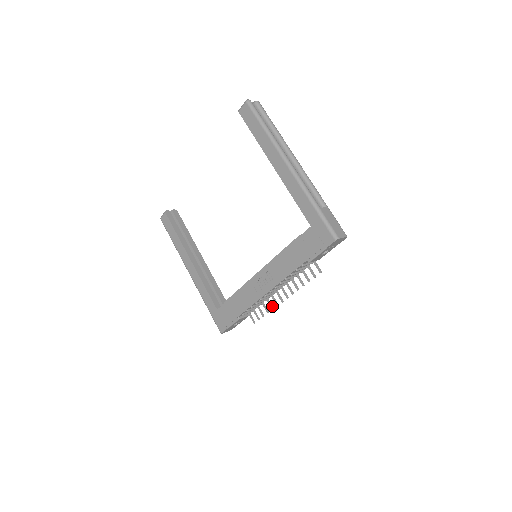
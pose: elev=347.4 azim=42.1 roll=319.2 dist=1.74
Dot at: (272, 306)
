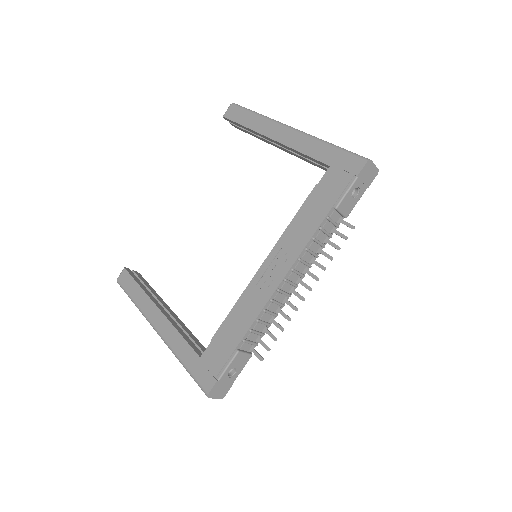
Dot at: (288, 316)
